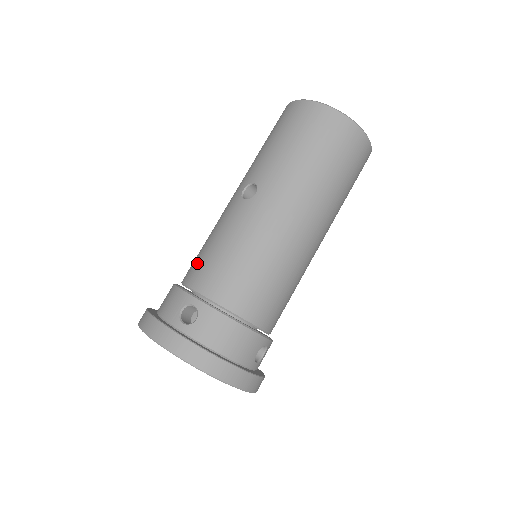
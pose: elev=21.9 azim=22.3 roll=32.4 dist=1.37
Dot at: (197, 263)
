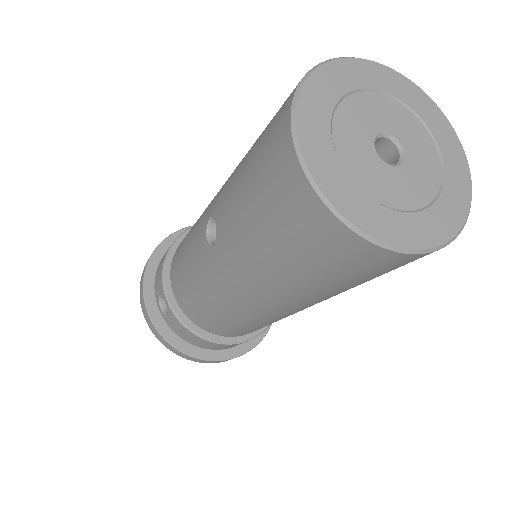
Dot at: (178, 253)
